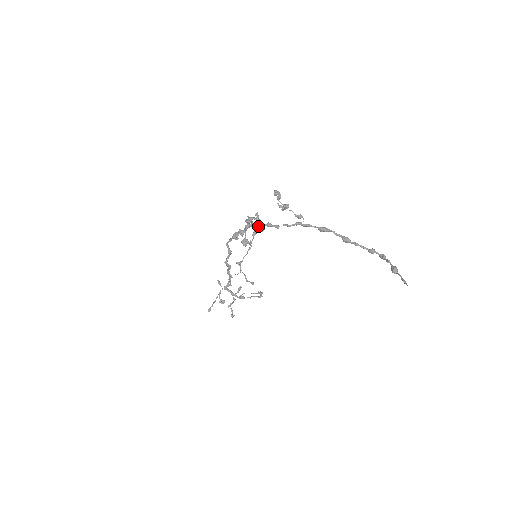
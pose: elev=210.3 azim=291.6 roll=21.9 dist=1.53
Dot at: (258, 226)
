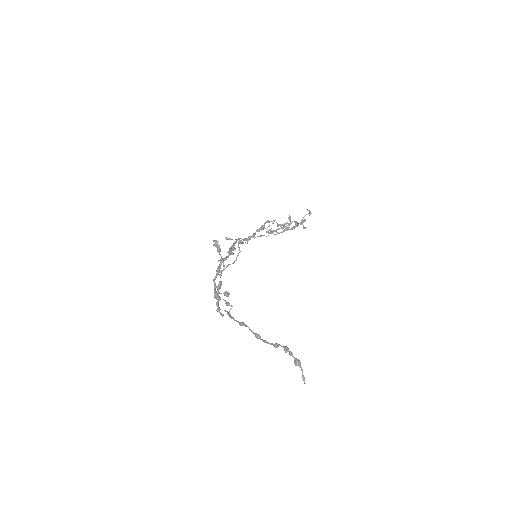
Dot at: (217, 302)
